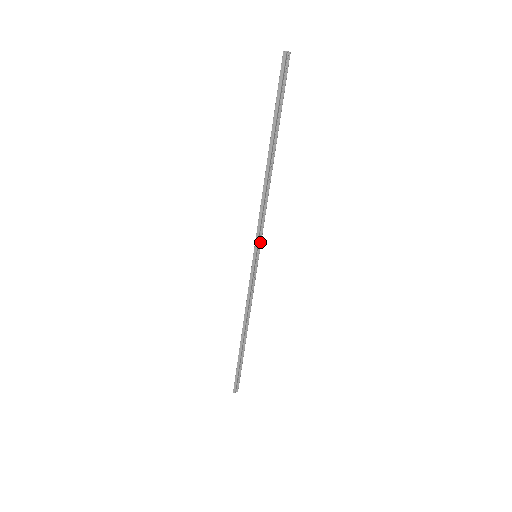
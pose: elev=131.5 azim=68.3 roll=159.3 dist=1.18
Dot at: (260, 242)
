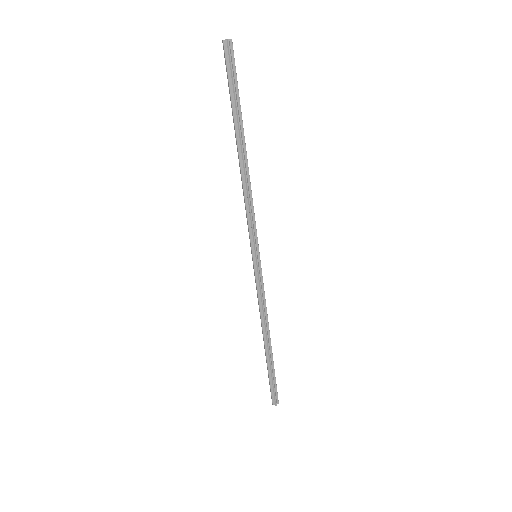
Dot at: (254, 241)
